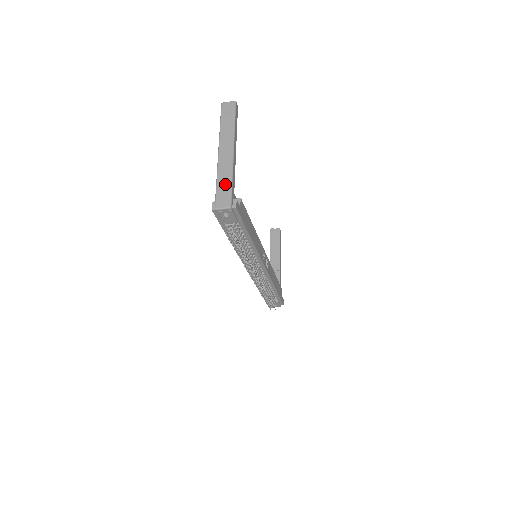
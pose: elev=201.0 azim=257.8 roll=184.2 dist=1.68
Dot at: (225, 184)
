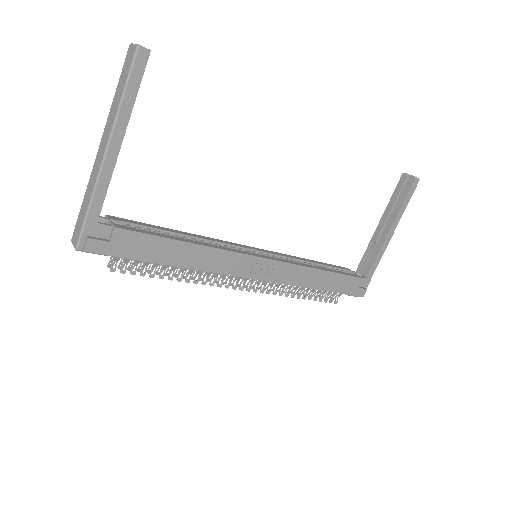
Dot at: (84, 208)
